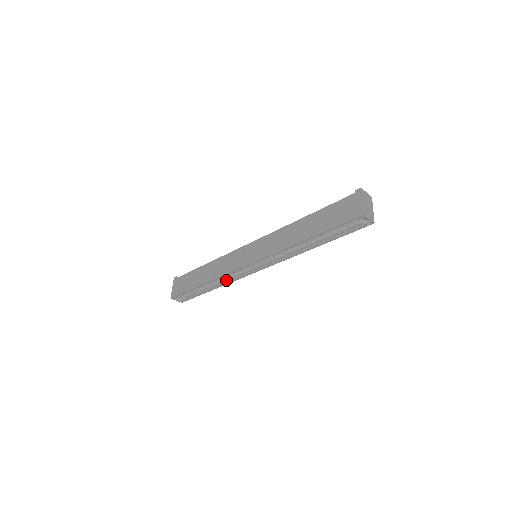
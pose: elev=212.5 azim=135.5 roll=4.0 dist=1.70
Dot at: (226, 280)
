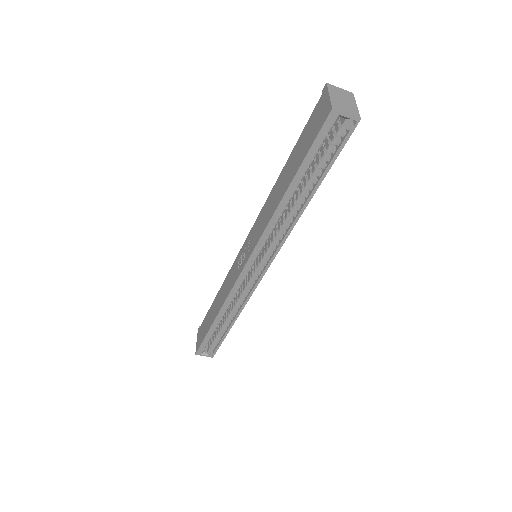
Dot at: (239, 305)
